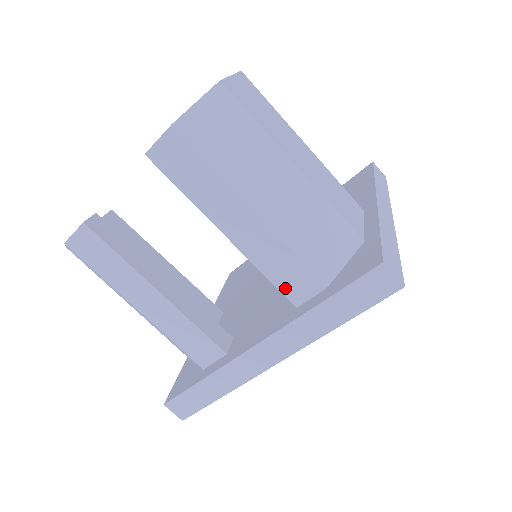
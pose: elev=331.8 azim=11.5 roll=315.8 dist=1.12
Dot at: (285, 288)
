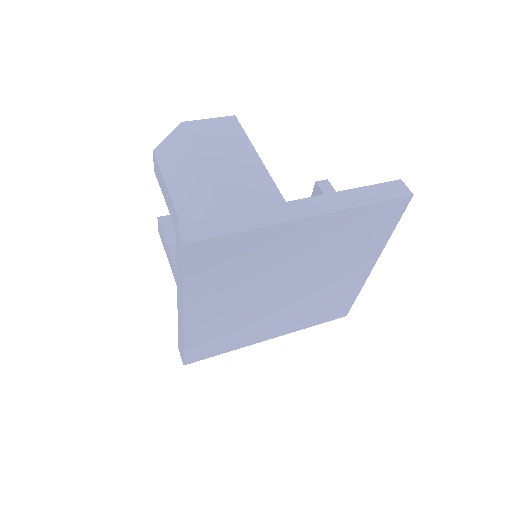
Dot at: occluded
